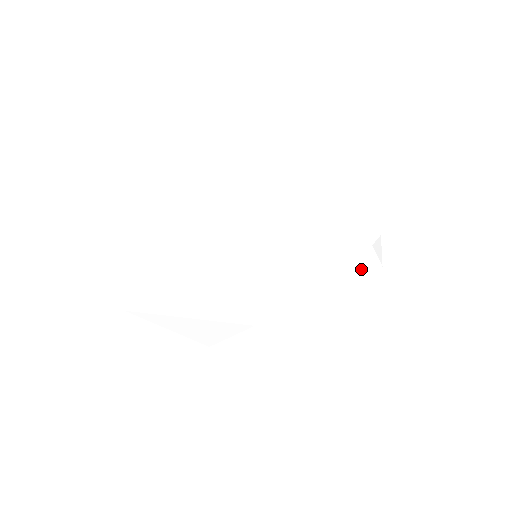
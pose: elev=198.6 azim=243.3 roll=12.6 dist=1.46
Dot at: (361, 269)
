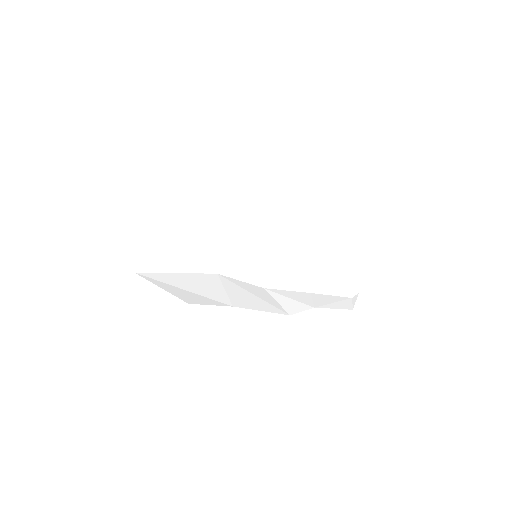
Dot at: (336, 306)
